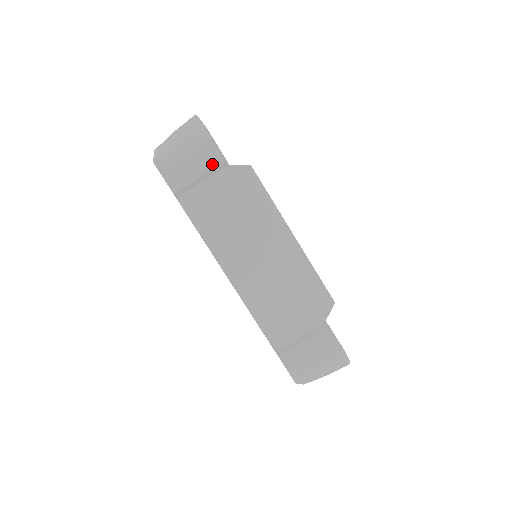
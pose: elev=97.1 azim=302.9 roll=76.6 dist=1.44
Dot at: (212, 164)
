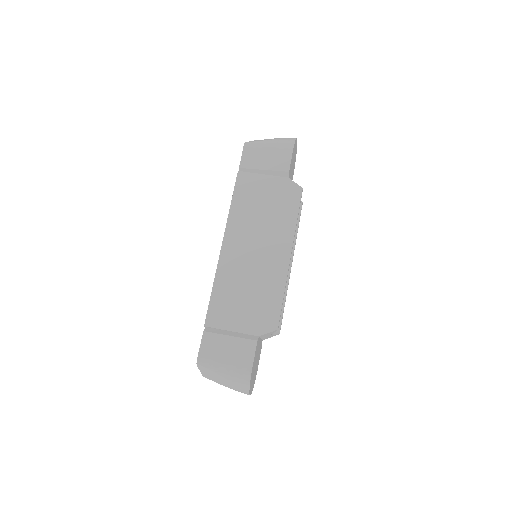
Dot at: (278, 168)
